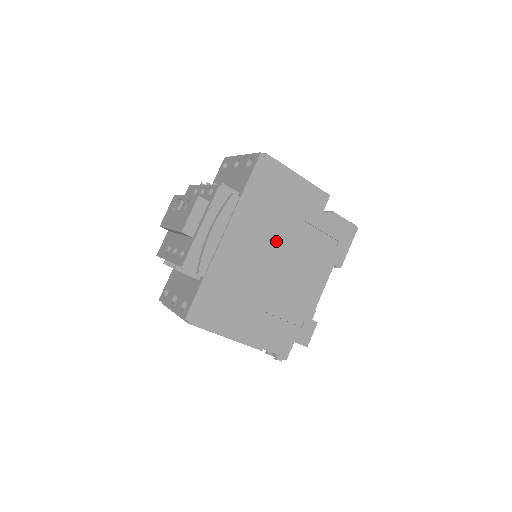
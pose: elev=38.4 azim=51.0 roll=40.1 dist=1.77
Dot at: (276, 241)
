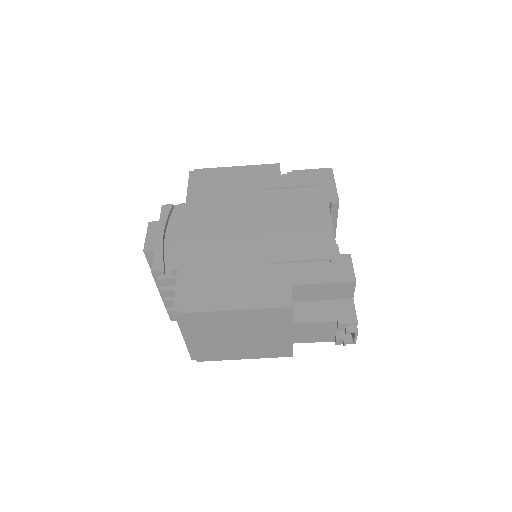
Dot at: (243, 214)
